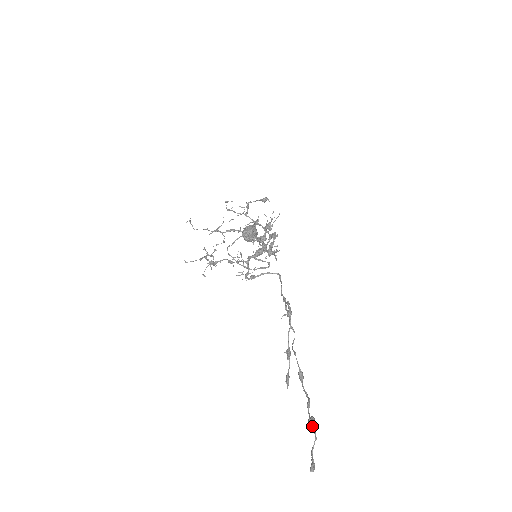
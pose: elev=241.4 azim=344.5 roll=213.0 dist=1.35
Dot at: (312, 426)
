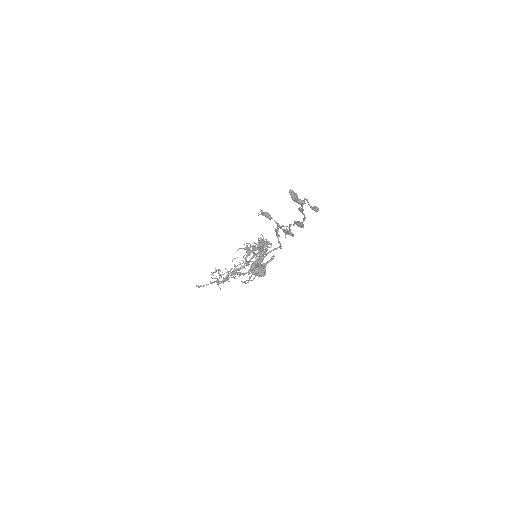
Dot at: (294, 195)
